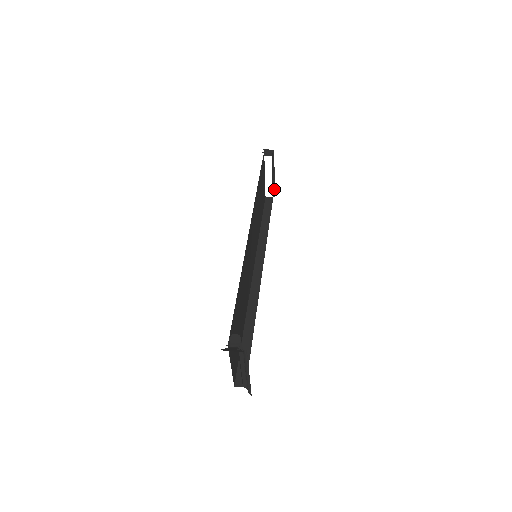
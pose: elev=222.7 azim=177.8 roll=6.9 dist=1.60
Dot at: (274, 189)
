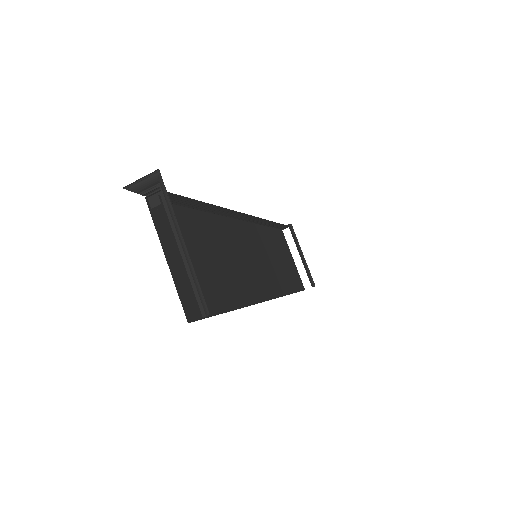
Dot at: occluded
